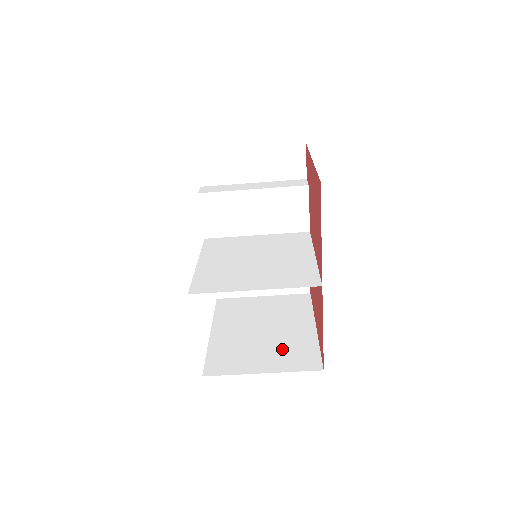
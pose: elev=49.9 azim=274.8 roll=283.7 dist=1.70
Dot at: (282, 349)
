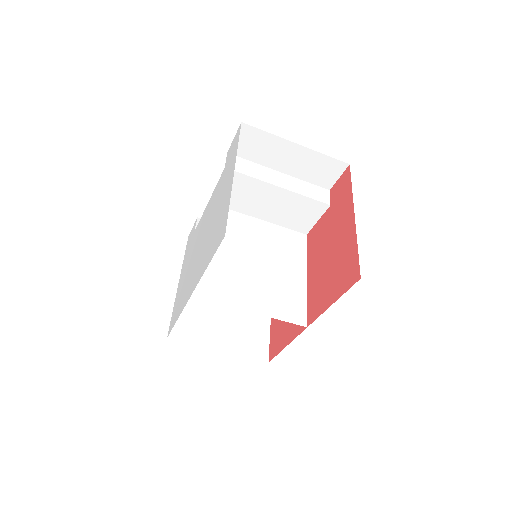
Dot at: (239, 327)
